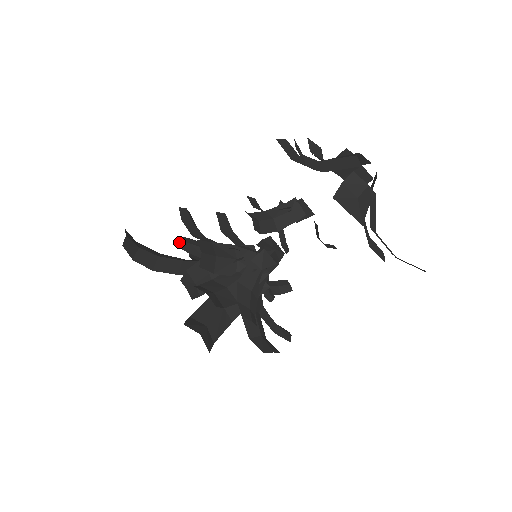
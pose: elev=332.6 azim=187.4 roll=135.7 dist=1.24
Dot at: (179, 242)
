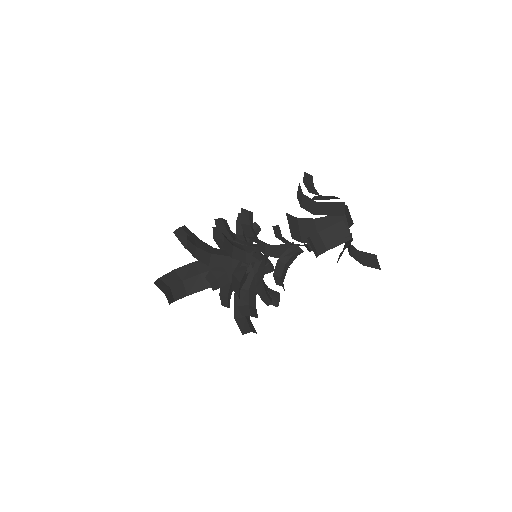
Dot at: (211, 286)
